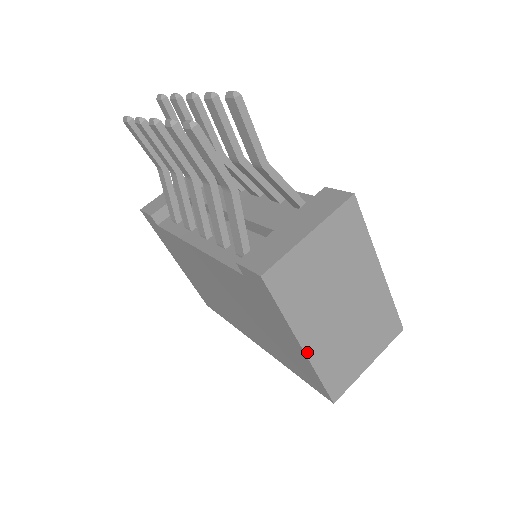
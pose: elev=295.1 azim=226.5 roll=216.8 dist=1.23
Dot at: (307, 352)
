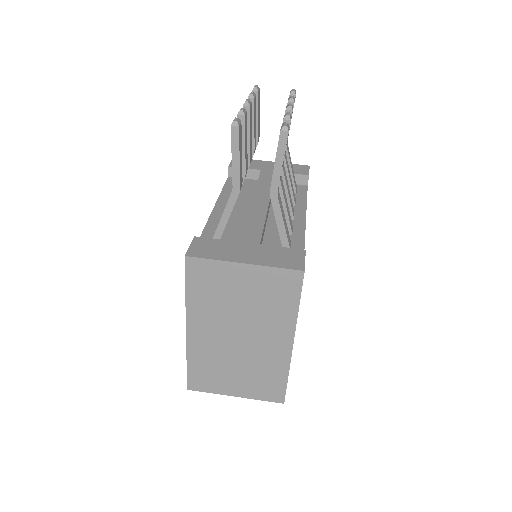
Dot at: (189, 337)
